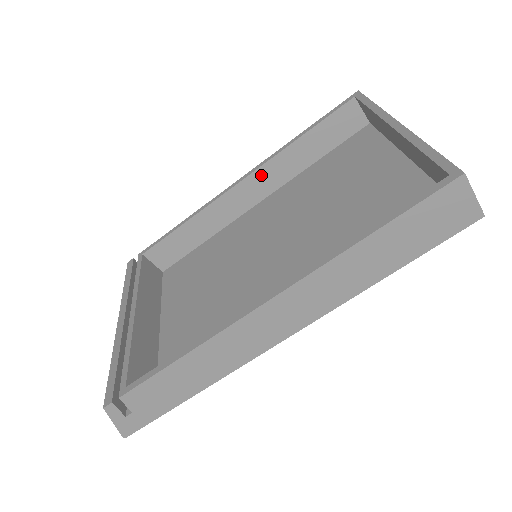
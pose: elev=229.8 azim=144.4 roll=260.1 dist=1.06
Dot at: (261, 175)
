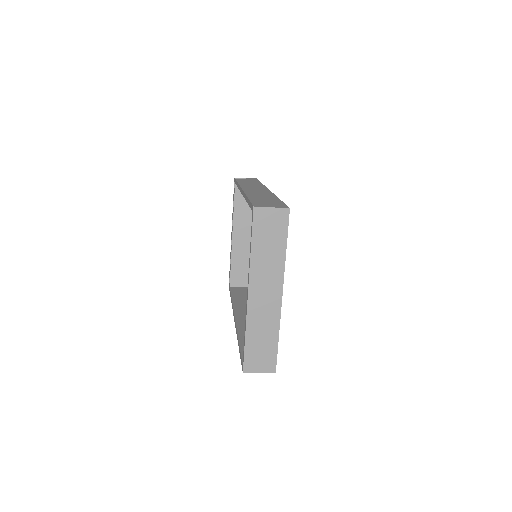
Dot at: occluded
